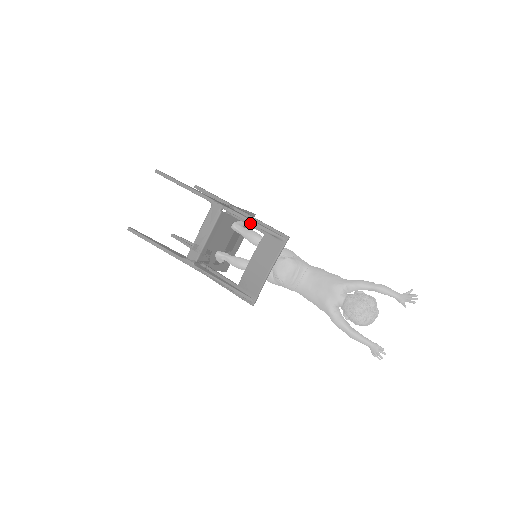
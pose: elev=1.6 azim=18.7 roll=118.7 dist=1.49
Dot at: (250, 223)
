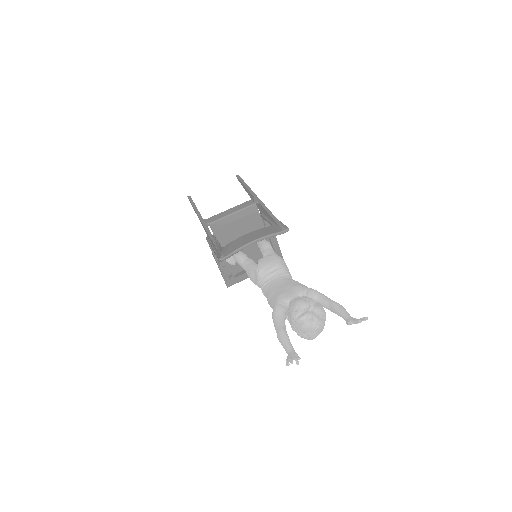
Dot at: (269, 213)
